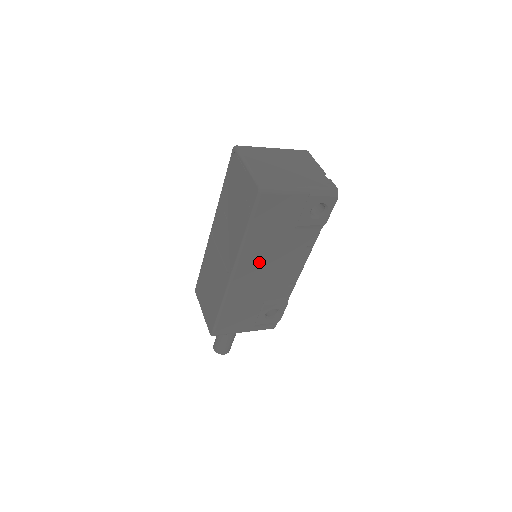
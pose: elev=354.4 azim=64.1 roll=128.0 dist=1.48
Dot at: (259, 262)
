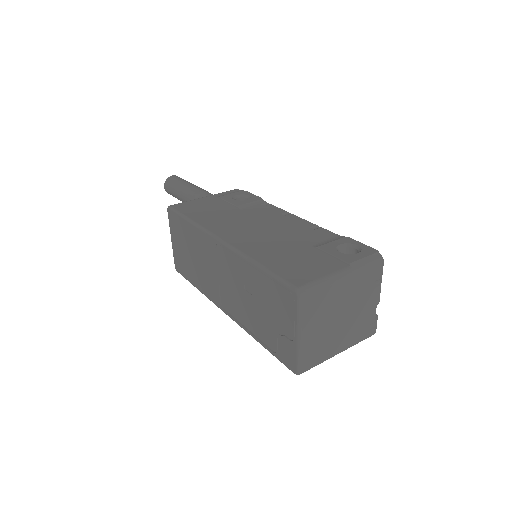
Dot at: occluded
